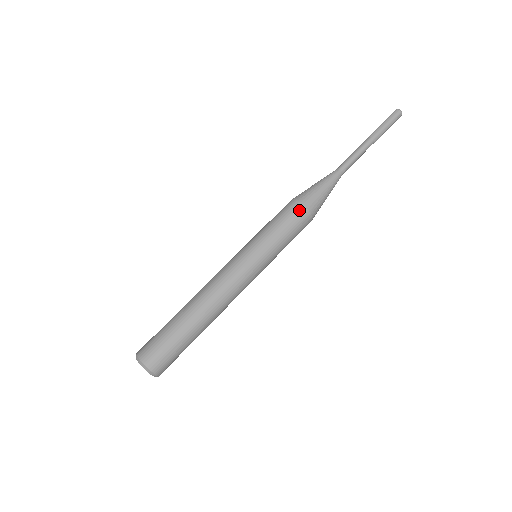
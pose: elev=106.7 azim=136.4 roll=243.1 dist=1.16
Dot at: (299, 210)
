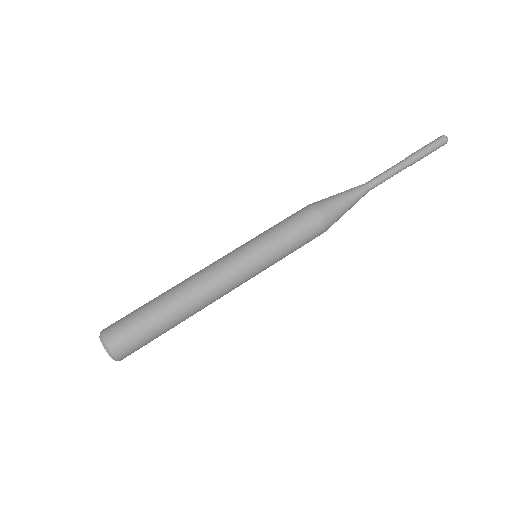
Dot at: (320, 229)
